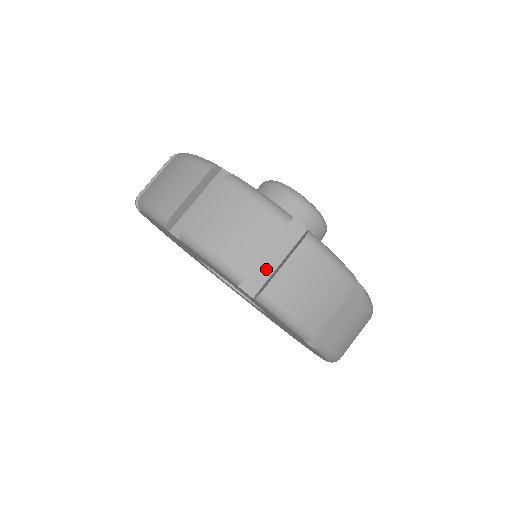
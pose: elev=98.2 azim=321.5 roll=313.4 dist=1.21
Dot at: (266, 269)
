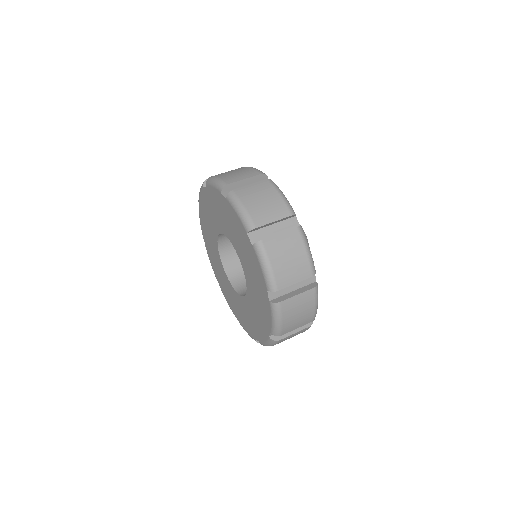
Dot at: occluded
